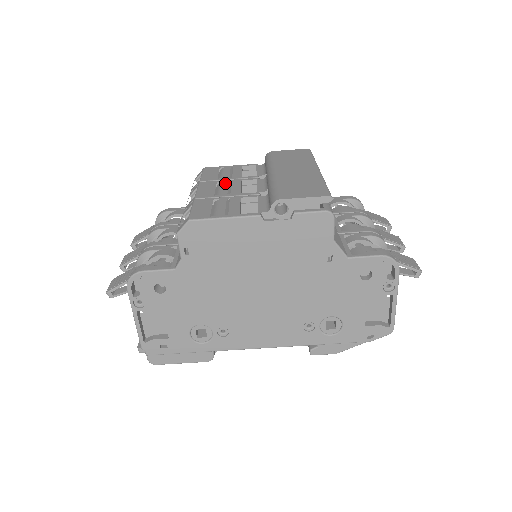
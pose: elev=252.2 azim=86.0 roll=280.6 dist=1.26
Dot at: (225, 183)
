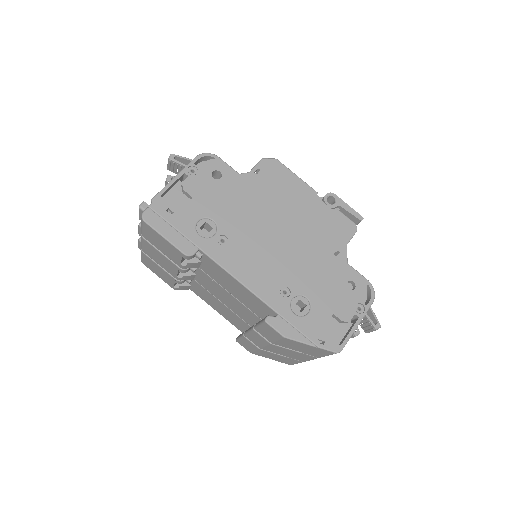
Dot at: occluded
